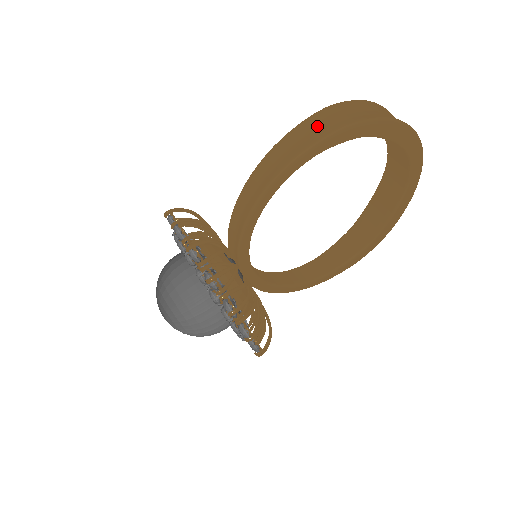
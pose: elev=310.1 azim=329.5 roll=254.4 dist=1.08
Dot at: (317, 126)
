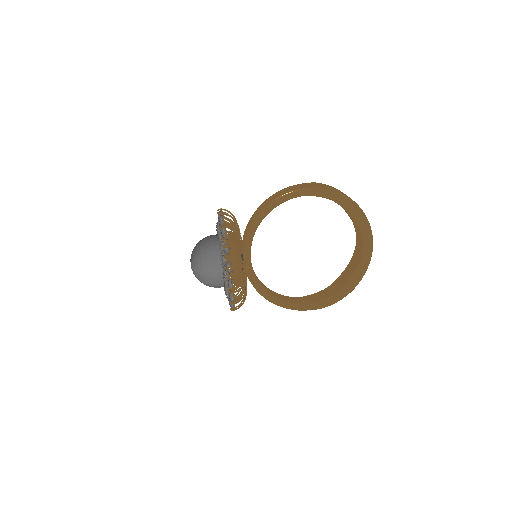
Dot at: (307, 186)
